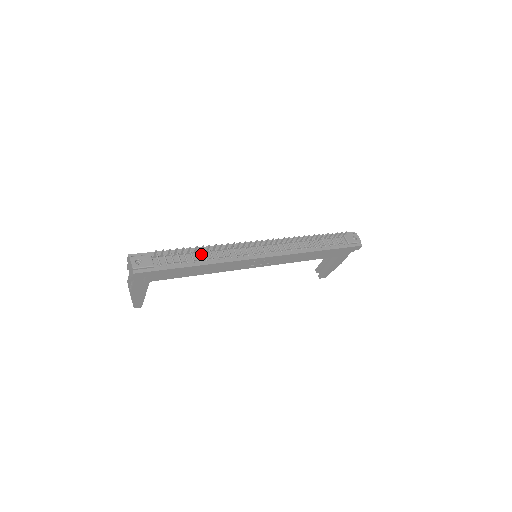
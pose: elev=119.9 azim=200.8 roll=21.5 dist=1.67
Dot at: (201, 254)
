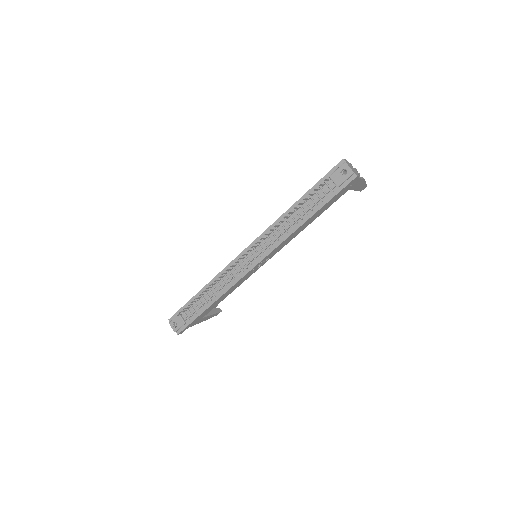
Dot at: (209, 292)
